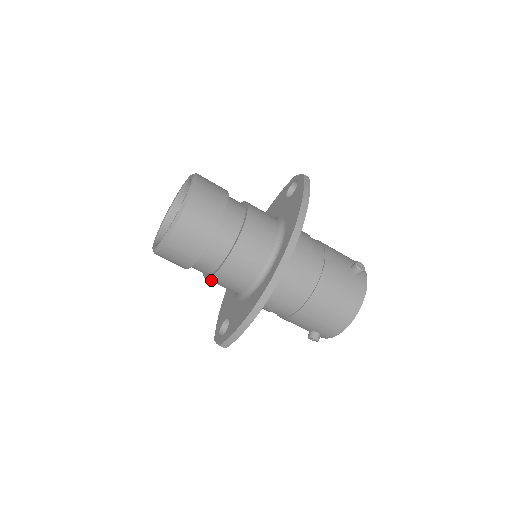
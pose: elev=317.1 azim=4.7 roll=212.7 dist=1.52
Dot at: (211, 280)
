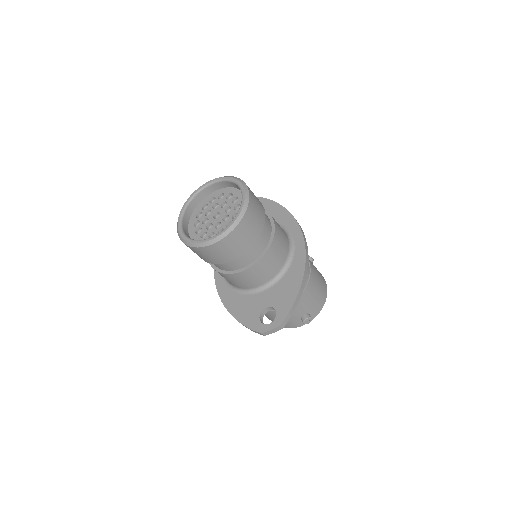
Dot at: (254, 268)
